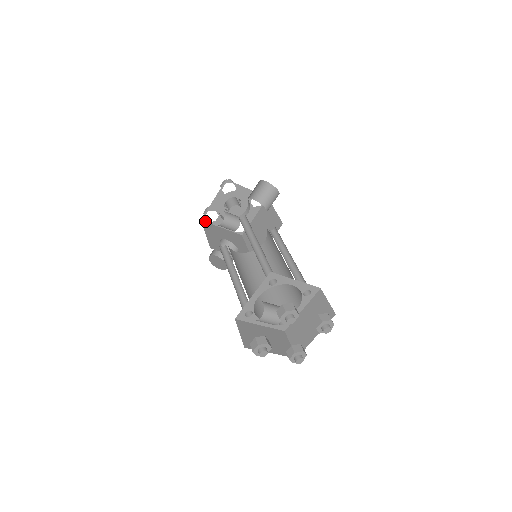
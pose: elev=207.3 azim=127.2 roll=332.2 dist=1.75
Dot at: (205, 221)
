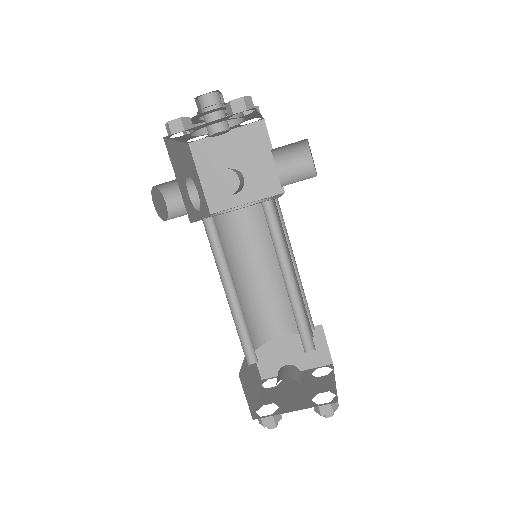
Dot at: (166, 137)
